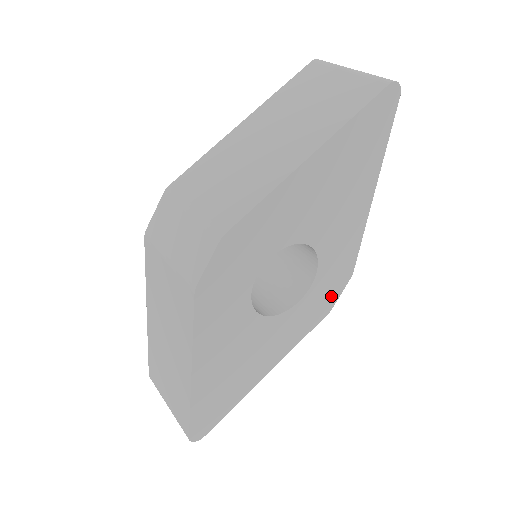
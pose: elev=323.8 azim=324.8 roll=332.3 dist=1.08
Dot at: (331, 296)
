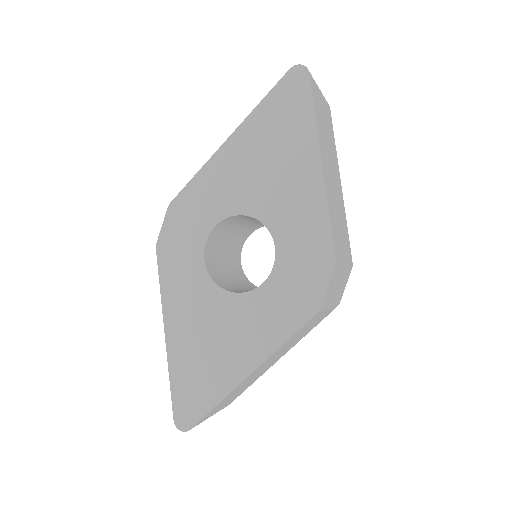
Dot at: (311, 287)
